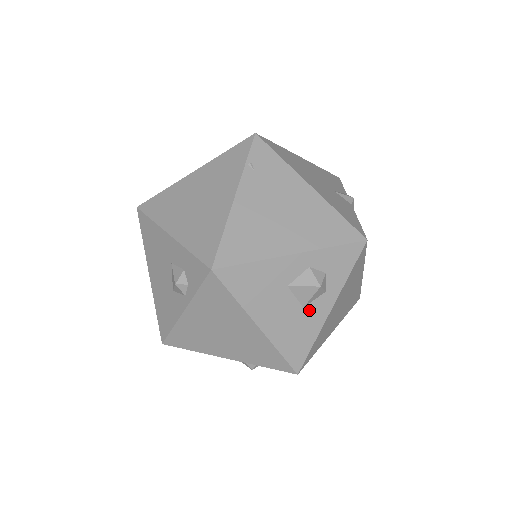
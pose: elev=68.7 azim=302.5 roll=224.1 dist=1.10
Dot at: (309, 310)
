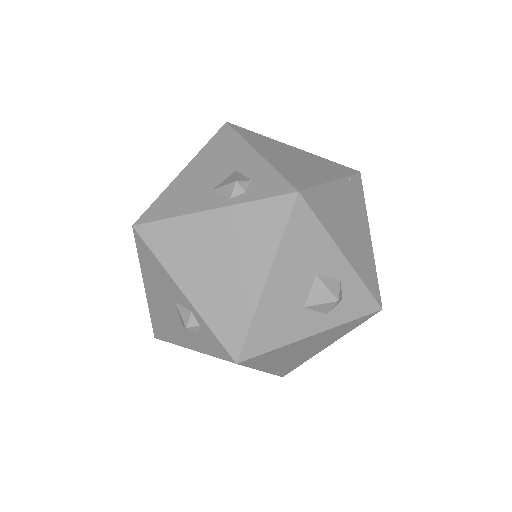
Dot at: (304, 315)
